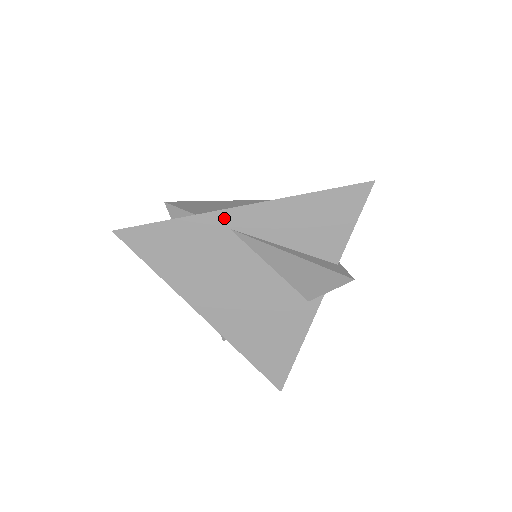
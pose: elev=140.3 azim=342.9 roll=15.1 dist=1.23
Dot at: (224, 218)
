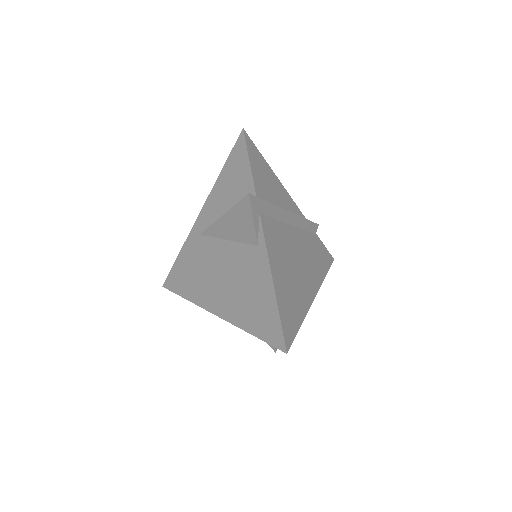
Dot at: (195, 231)
